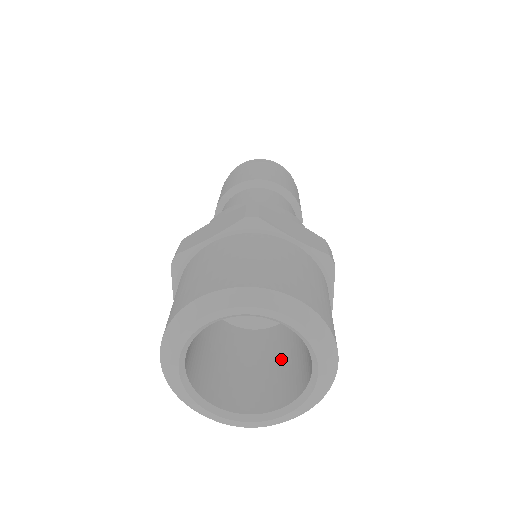
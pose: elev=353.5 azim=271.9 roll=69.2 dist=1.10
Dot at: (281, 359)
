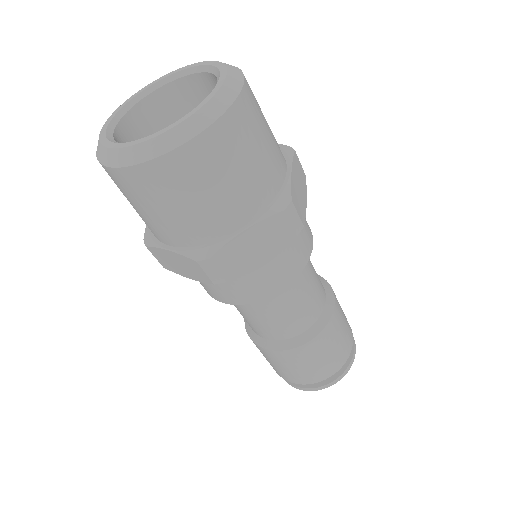
Dot at: occluded
